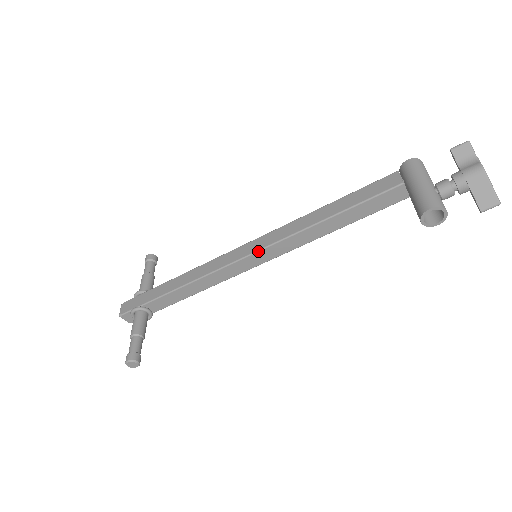
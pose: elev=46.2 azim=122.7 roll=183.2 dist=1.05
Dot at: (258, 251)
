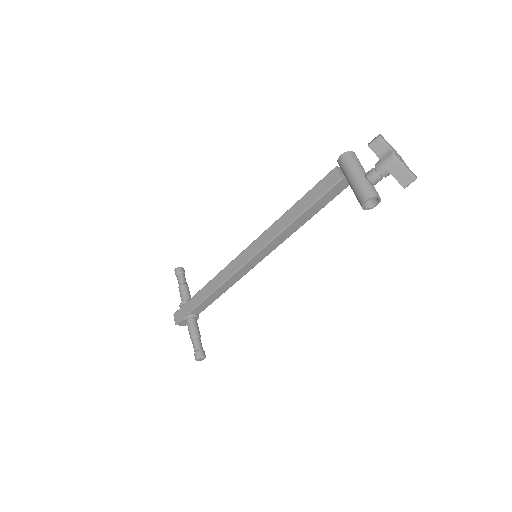
Dot at: (256, 254)
